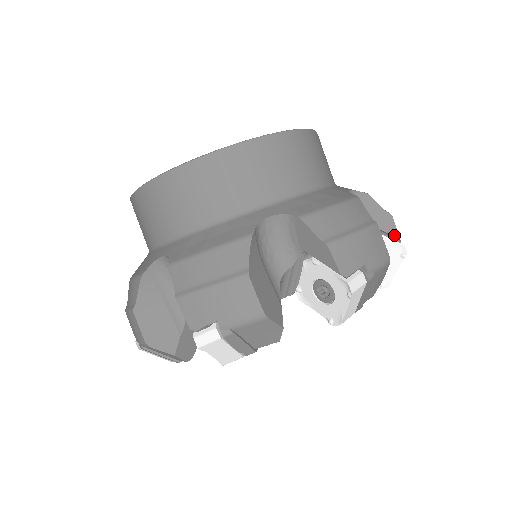
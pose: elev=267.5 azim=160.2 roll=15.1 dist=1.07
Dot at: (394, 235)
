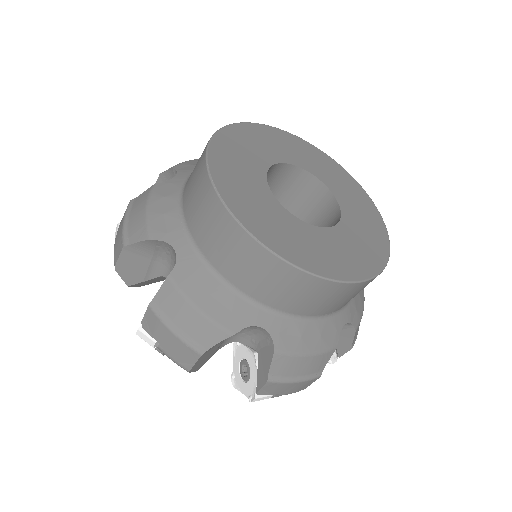
Dot at: (339, 354)
